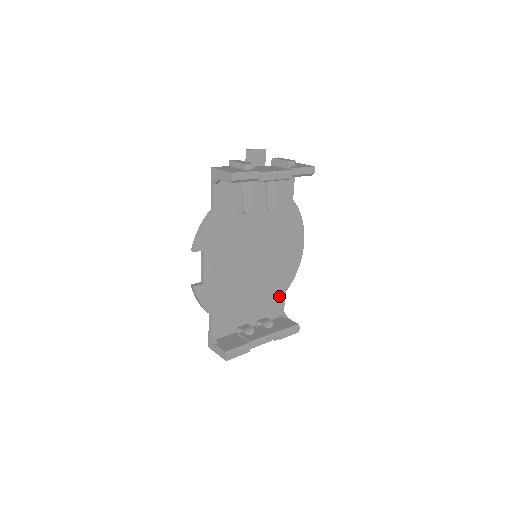
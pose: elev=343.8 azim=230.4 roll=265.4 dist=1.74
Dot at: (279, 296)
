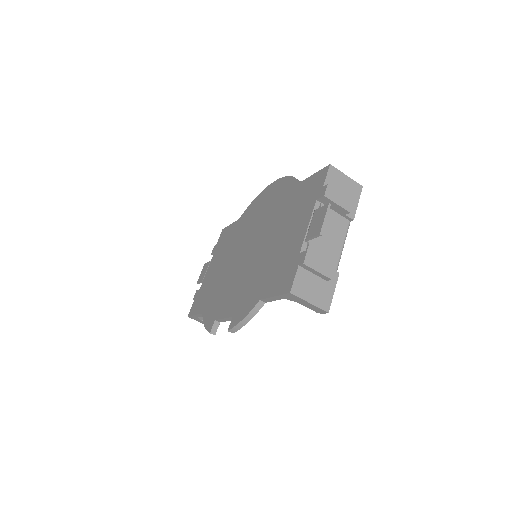
Dot at: occluded
